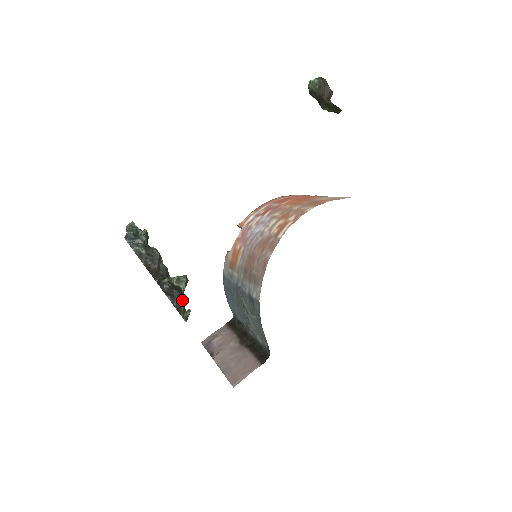
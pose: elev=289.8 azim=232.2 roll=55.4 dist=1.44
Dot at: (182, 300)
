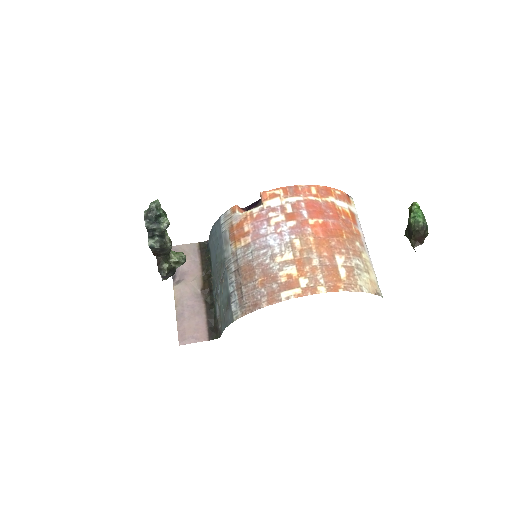
Dot at: (172, 275)
